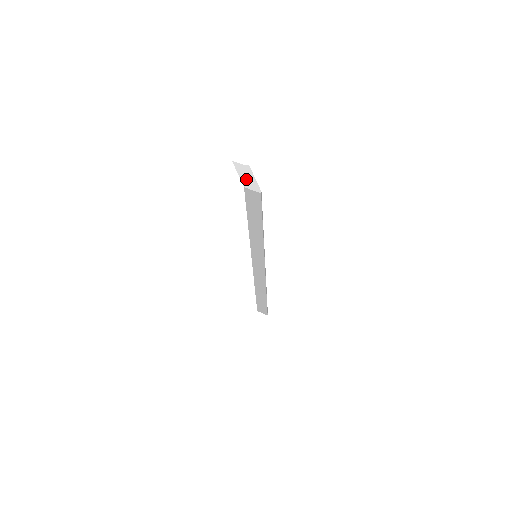
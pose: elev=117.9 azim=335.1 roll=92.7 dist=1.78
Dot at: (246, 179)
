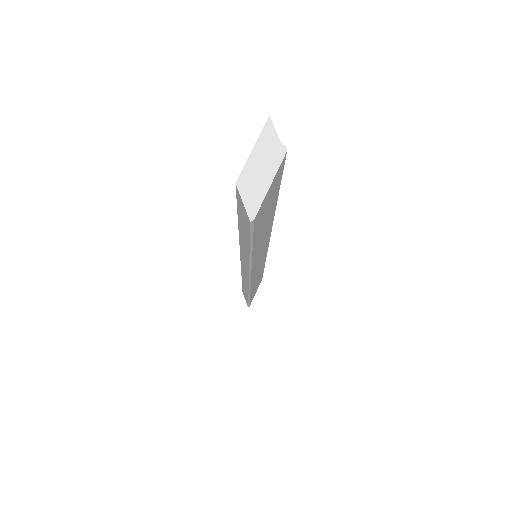
Dot at: (255, 171)
